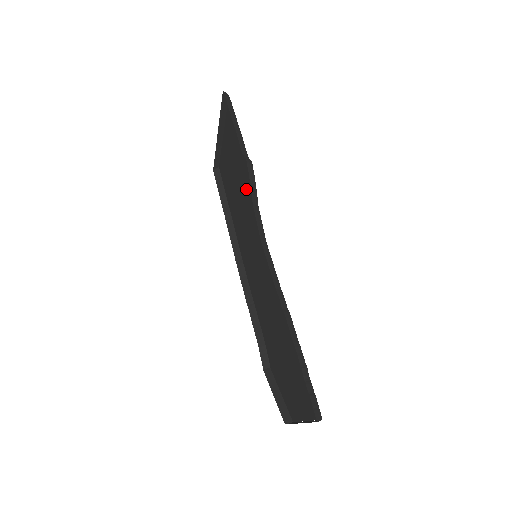
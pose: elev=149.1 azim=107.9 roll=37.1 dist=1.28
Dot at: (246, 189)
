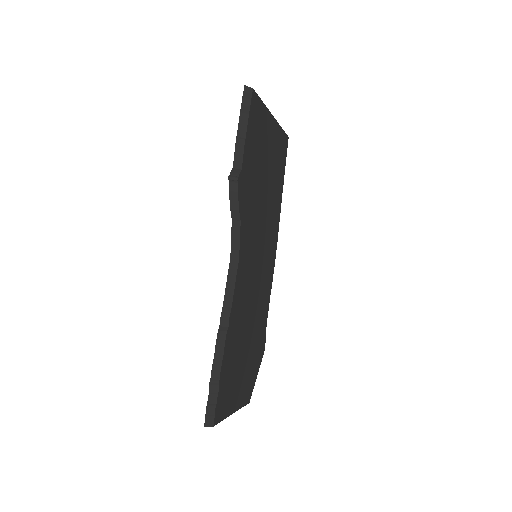
Dot at: (253, 193)
